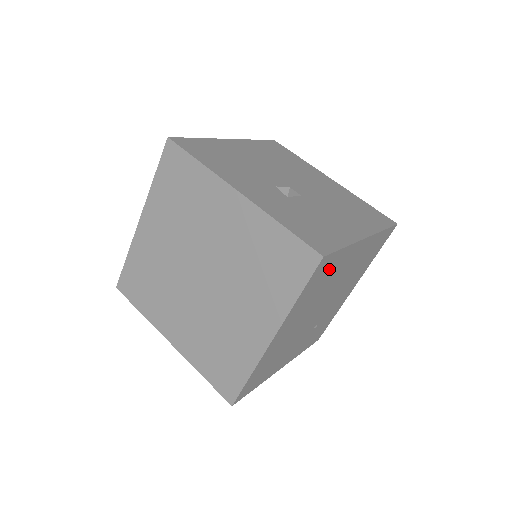
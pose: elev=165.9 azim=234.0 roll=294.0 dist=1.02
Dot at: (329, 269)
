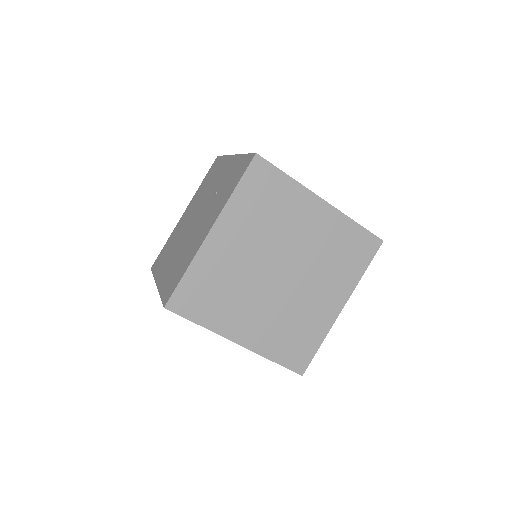
Dot at: occluded
